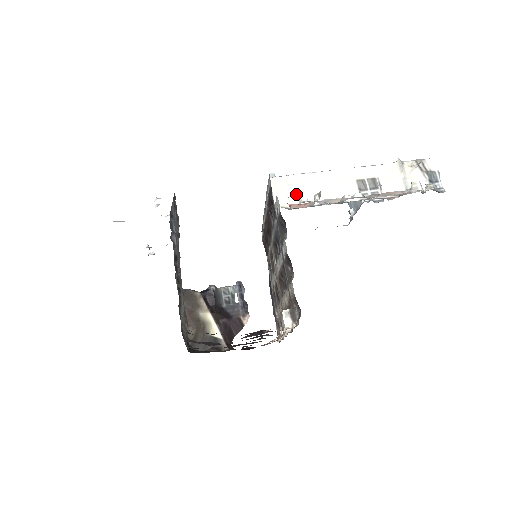
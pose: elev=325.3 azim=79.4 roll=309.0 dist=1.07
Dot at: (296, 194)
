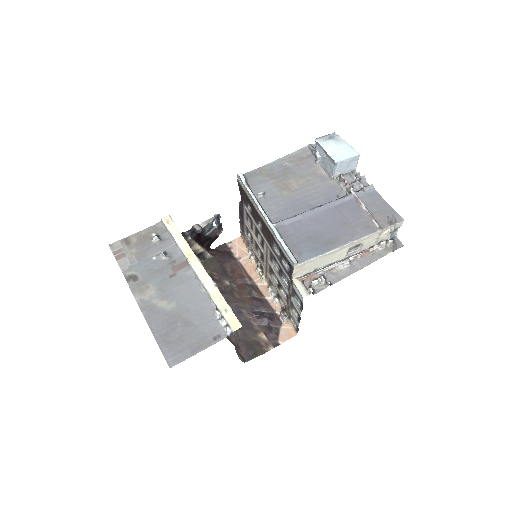
Dot at: (308, 268)
